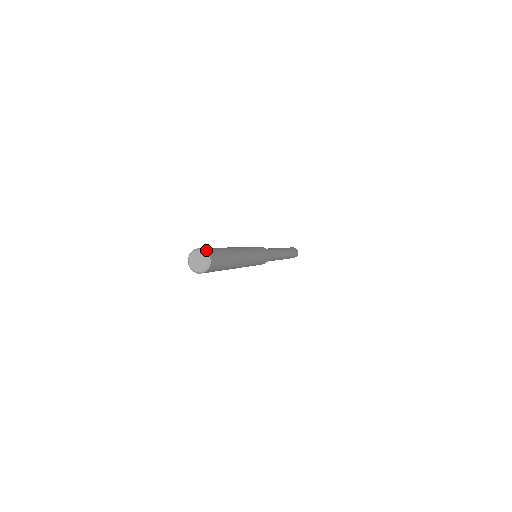
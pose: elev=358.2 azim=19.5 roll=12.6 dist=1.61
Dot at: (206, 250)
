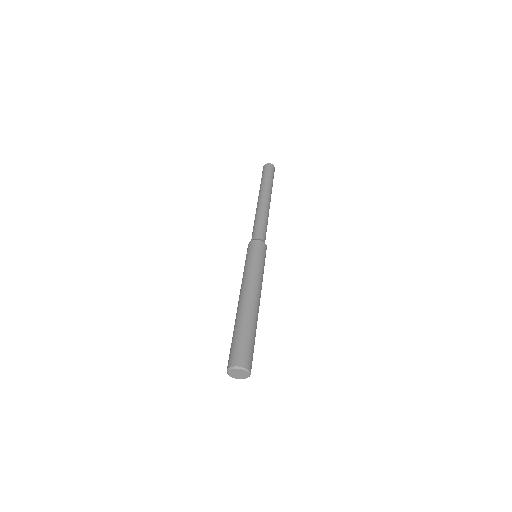
Dot at: (233, 365)
